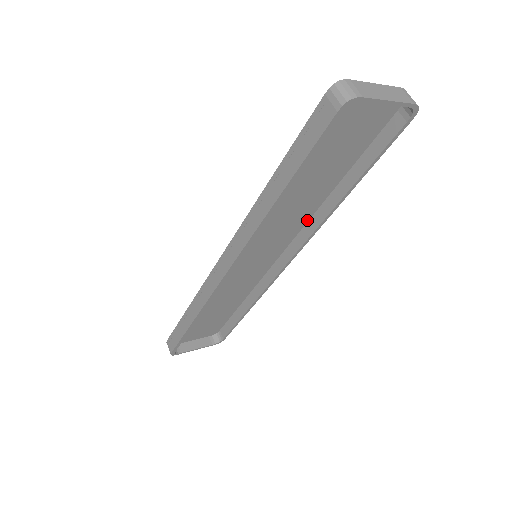
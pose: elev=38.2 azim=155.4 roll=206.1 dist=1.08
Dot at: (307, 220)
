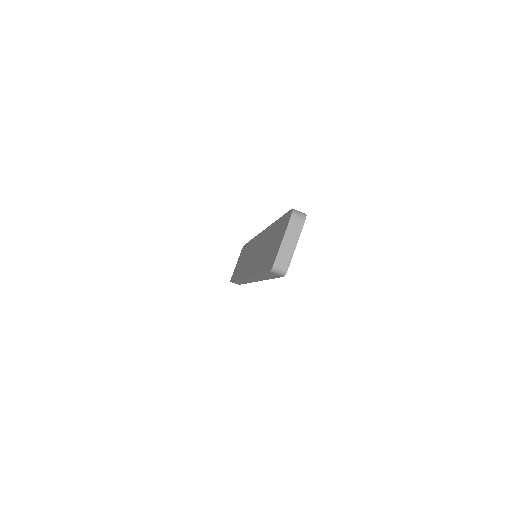
Dot at: occluded
